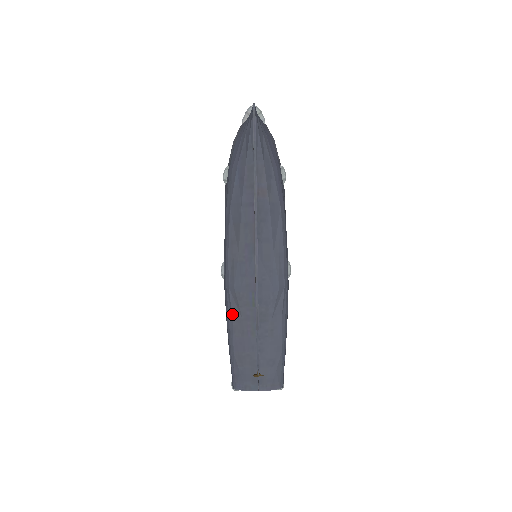
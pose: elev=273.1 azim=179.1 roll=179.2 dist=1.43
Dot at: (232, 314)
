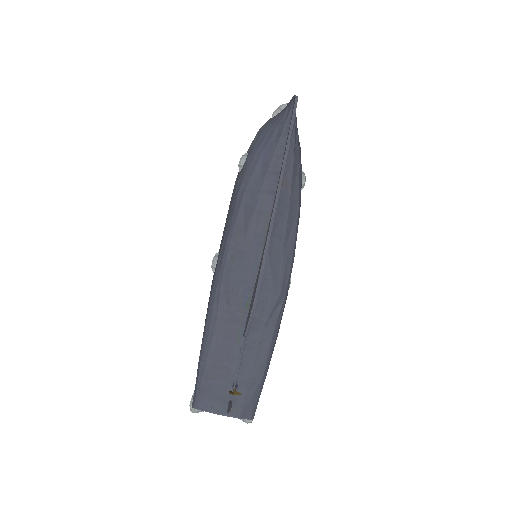
Dot at: (218, 312)
